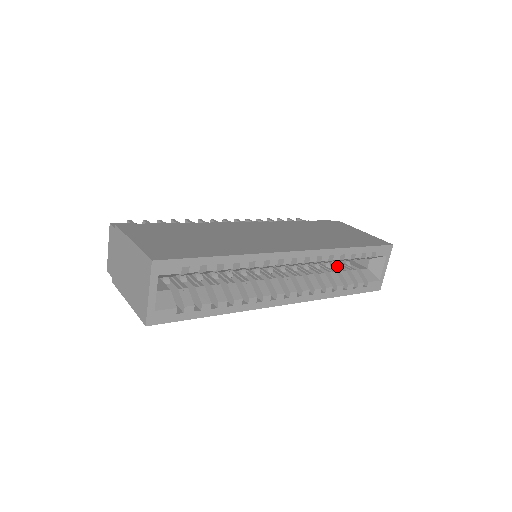
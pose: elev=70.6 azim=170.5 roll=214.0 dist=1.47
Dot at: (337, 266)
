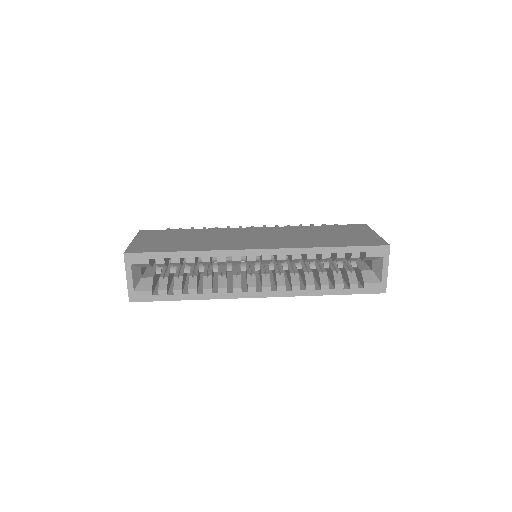
Dot at: (337, 267)
